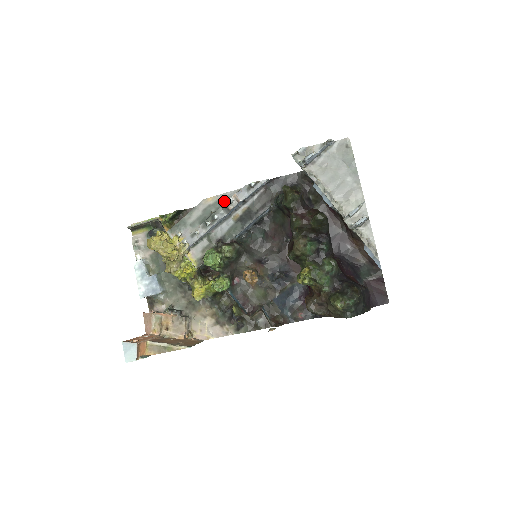
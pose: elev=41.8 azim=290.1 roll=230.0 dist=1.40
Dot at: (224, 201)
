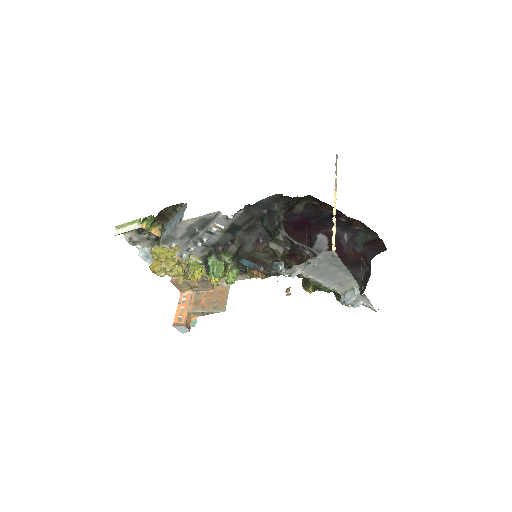
Dot at: (204, 221)
